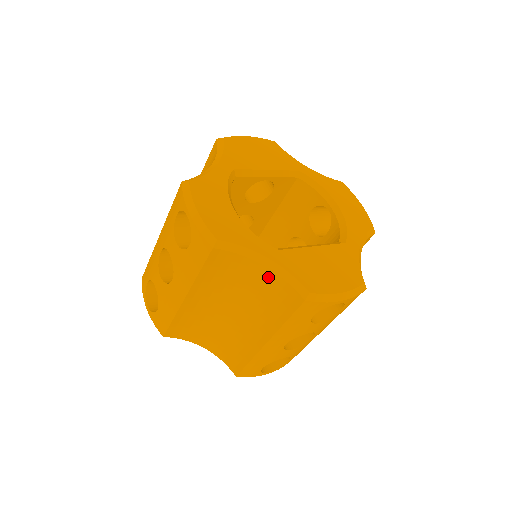
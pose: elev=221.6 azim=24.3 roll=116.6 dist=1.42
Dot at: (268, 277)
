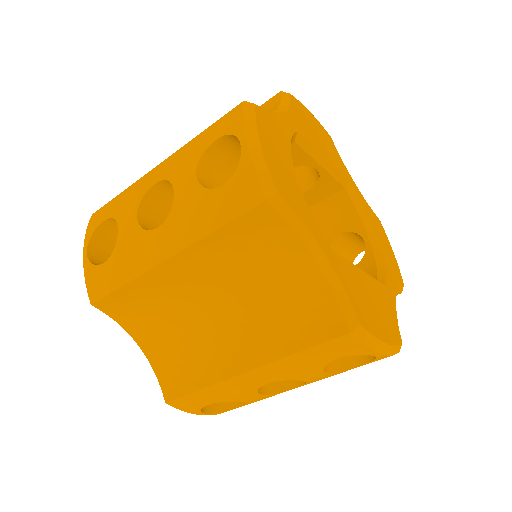
Dot at: (309, 279)
